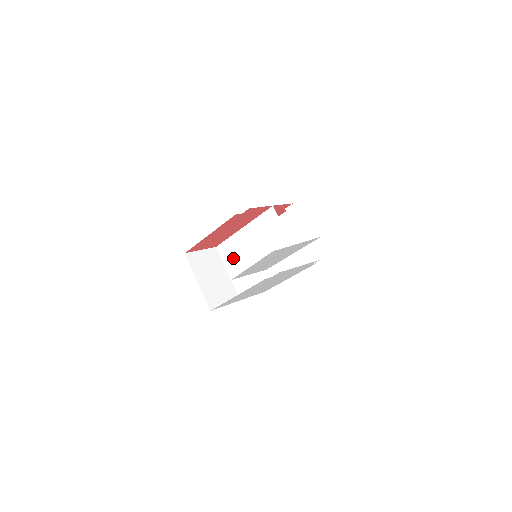
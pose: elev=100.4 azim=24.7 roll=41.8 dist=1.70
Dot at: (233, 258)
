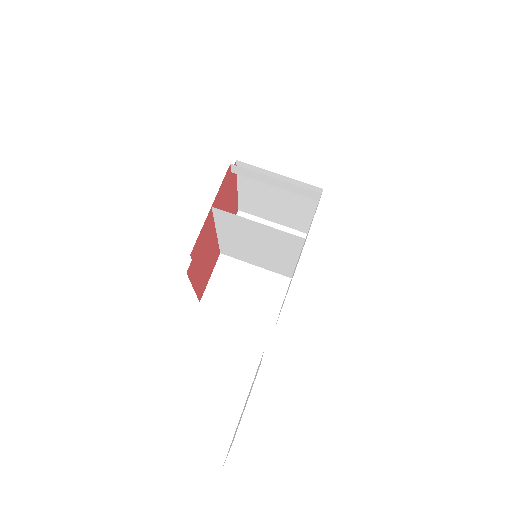
Dot at: (243, 255)
